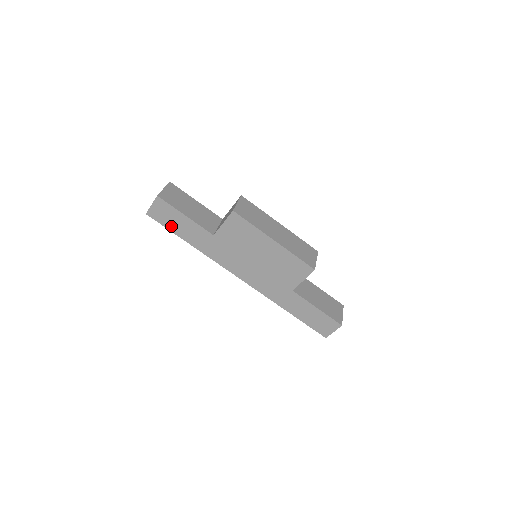
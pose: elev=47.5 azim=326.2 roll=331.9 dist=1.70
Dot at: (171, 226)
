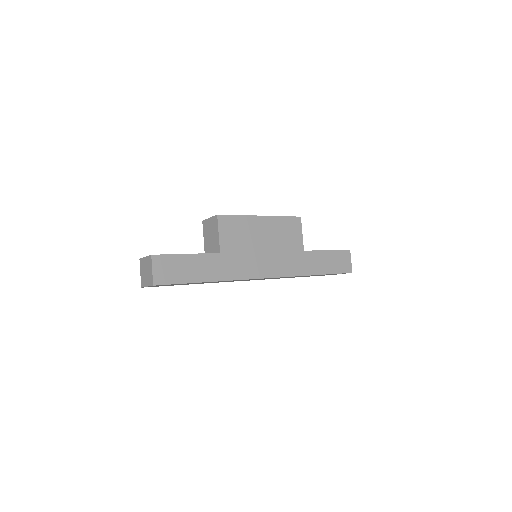
Dot at: (182, 277)
